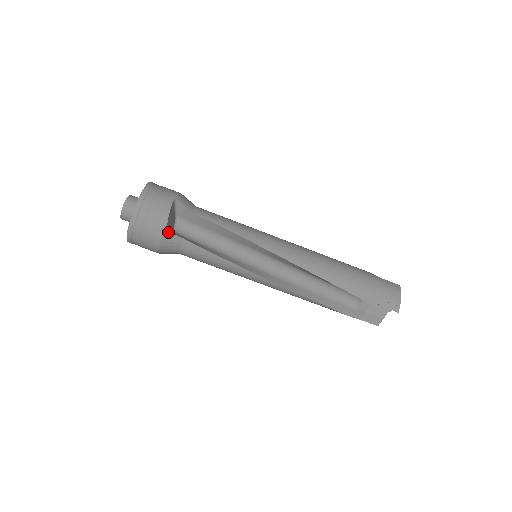
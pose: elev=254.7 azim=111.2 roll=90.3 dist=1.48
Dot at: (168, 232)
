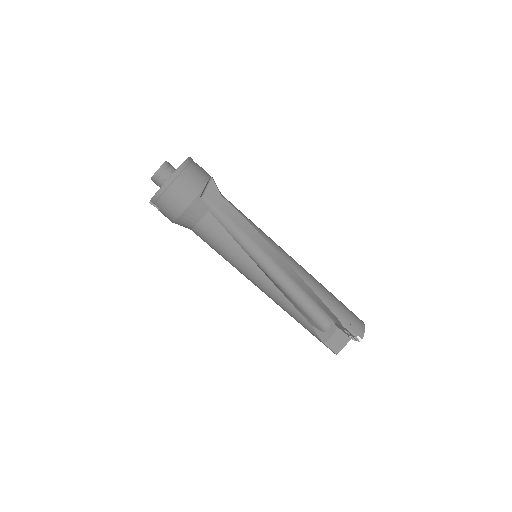
Dot at: (200, 199)
